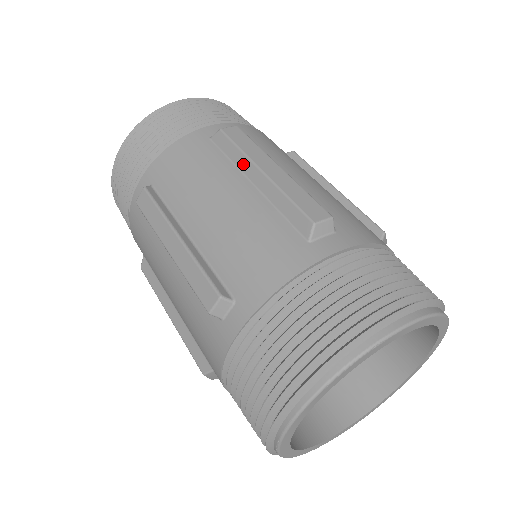
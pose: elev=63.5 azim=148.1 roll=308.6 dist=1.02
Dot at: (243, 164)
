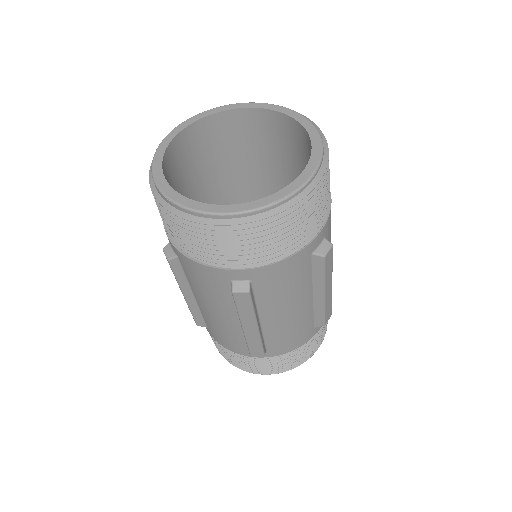
Dot at: (318, 285)
